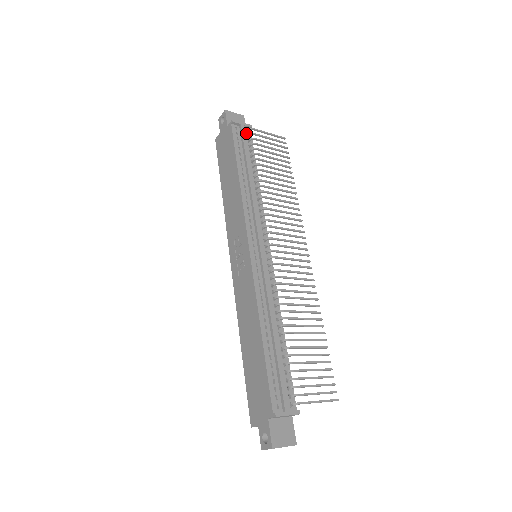
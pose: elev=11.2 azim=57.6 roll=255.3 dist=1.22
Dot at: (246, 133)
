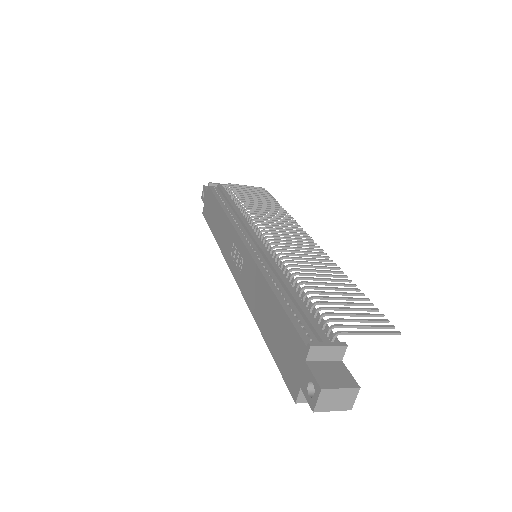
Dot at: occluded
